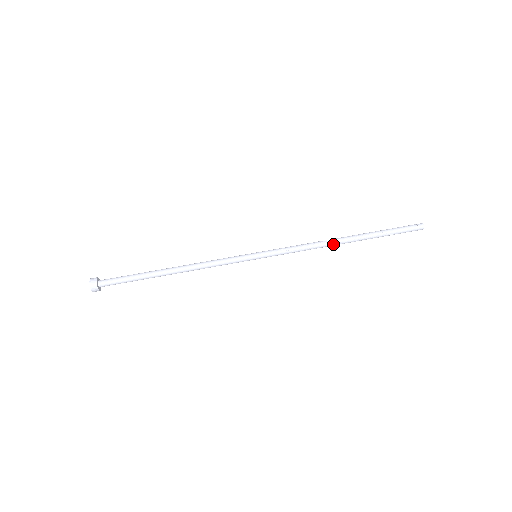
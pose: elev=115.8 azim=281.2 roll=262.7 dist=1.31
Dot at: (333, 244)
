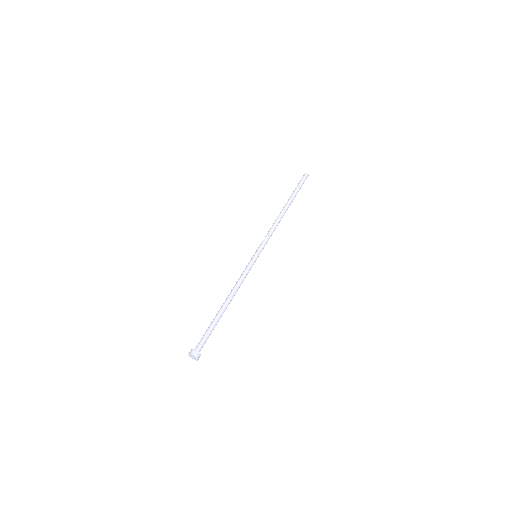
Dot at: (281, 215)
